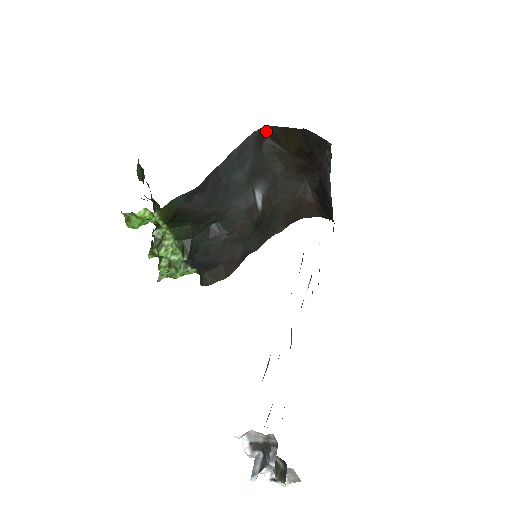
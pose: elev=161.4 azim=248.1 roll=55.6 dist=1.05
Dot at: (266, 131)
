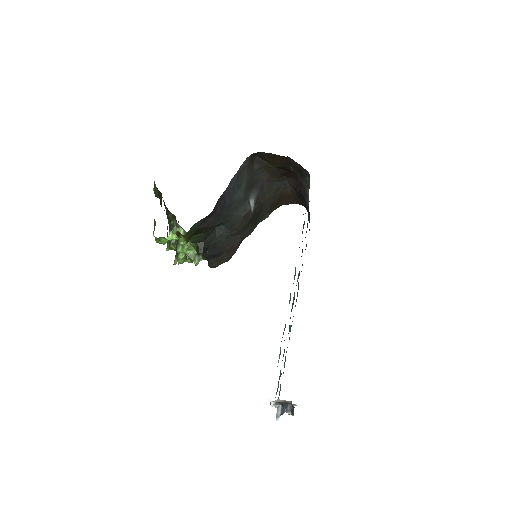
Dot at: (256, 154)
